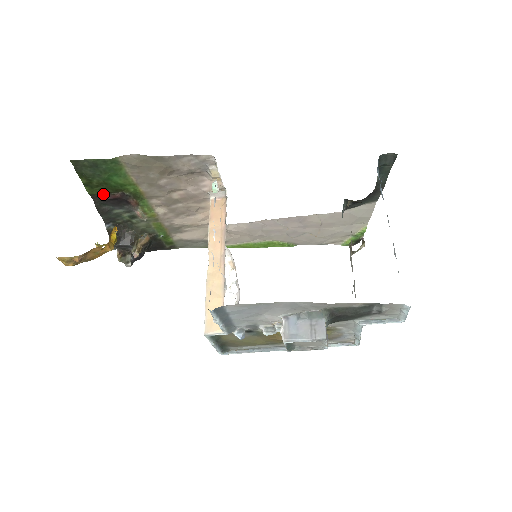
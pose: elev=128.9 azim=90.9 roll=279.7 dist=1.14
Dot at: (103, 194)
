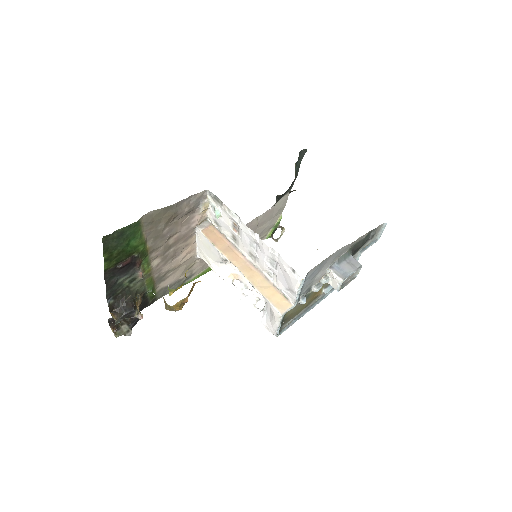
Dot at: (116, 265)
